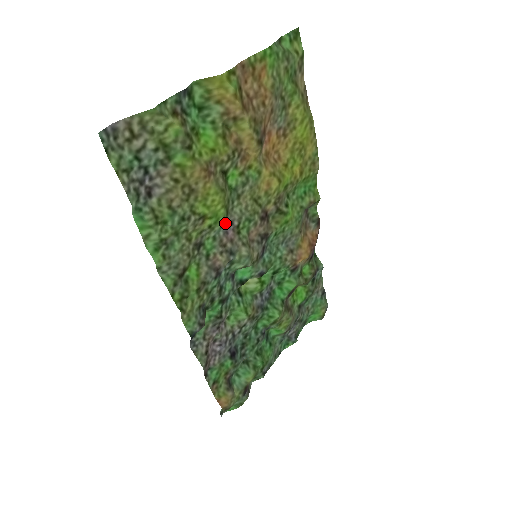
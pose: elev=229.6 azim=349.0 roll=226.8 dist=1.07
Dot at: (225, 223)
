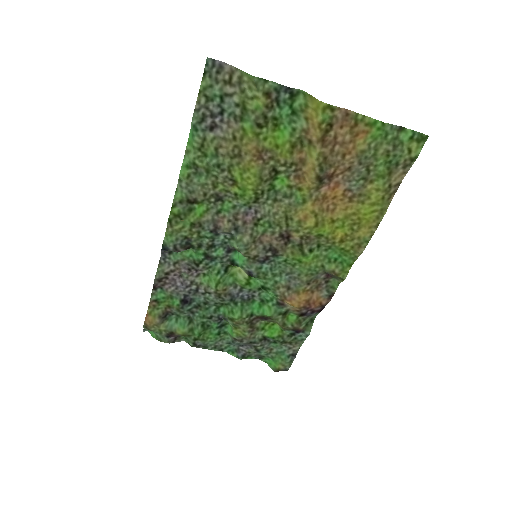
Dot at: (250, 205)
